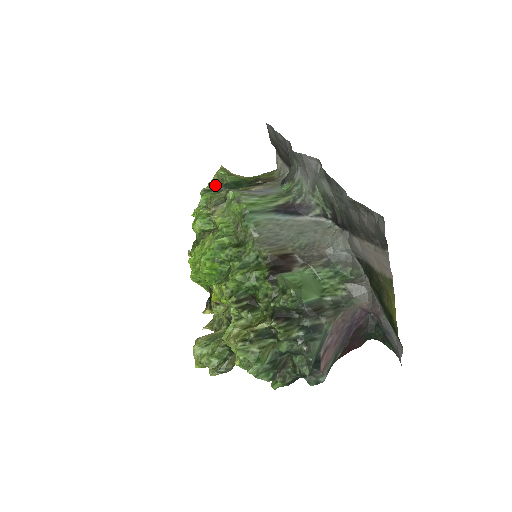
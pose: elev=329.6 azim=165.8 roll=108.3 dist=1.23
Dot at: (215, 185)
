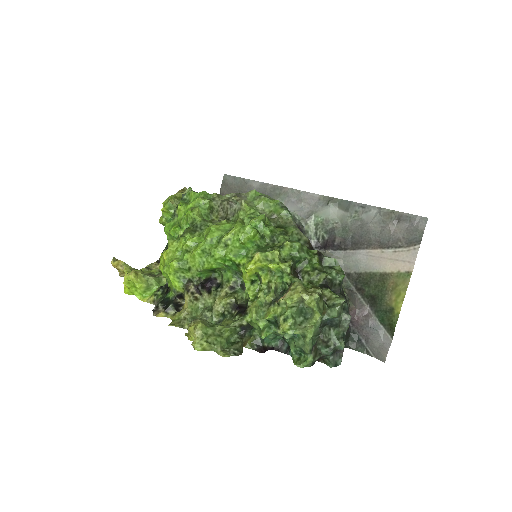
Dot at: occluded
